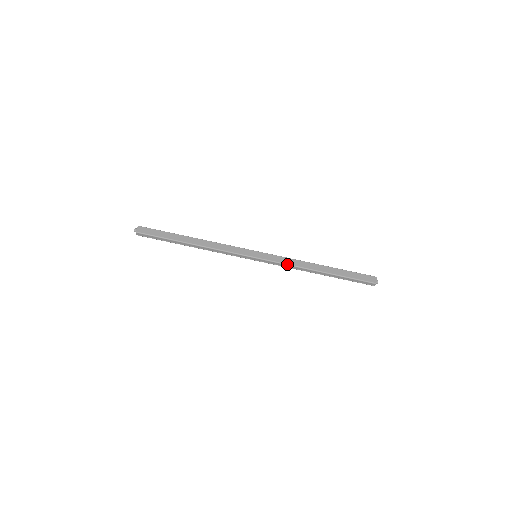
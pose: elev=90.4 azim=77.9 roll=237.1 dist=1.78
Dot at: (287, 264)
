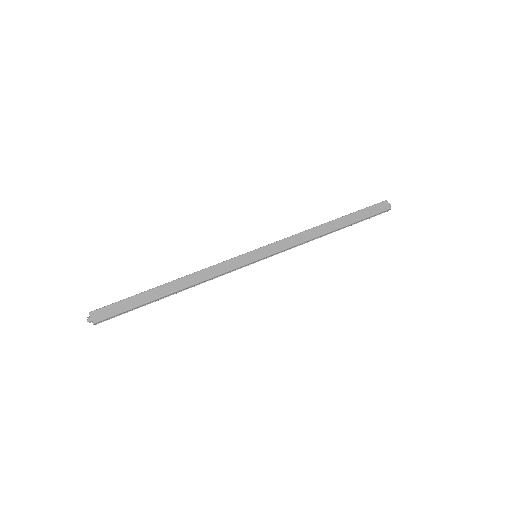
Dot at: (296, 245)
